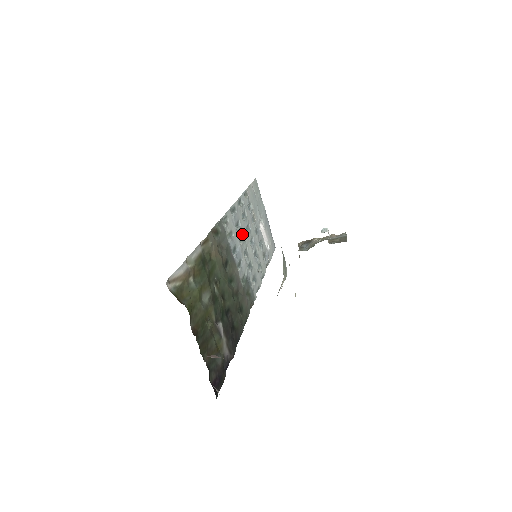
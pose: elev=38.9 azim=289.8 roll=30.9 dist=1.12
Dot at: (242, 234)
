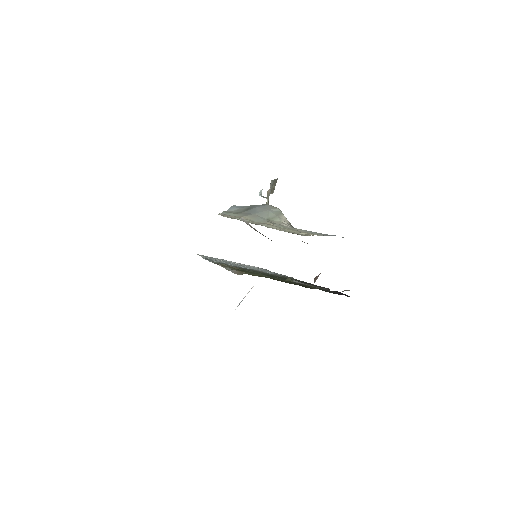
Dot at: occluded
